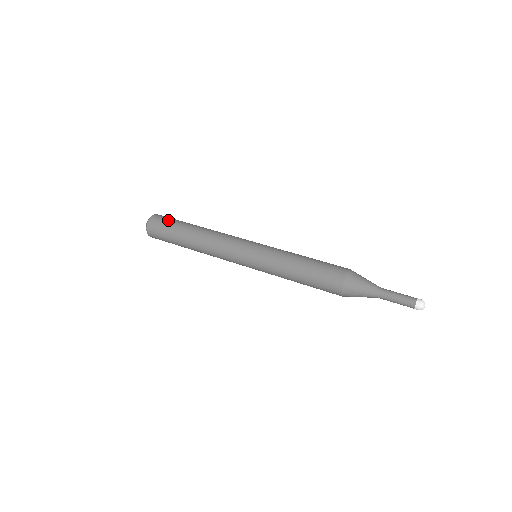
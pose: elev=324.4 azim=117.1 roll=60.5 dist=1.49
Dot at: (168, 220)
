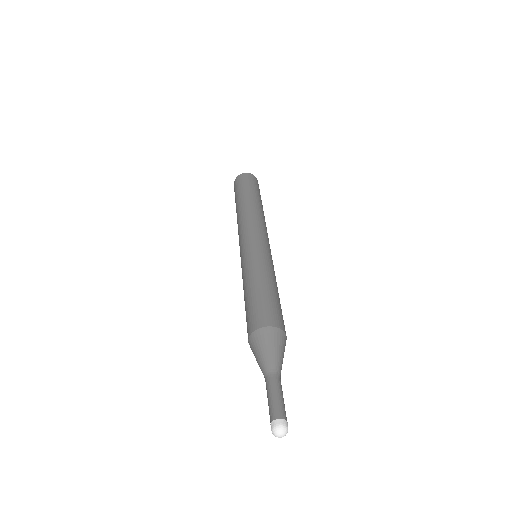
Dot at: (239, 185)
